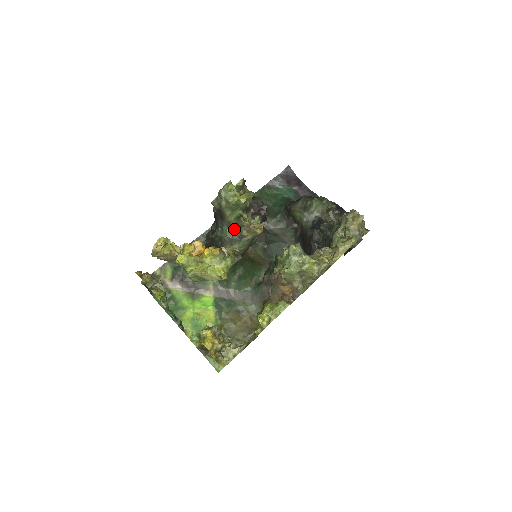
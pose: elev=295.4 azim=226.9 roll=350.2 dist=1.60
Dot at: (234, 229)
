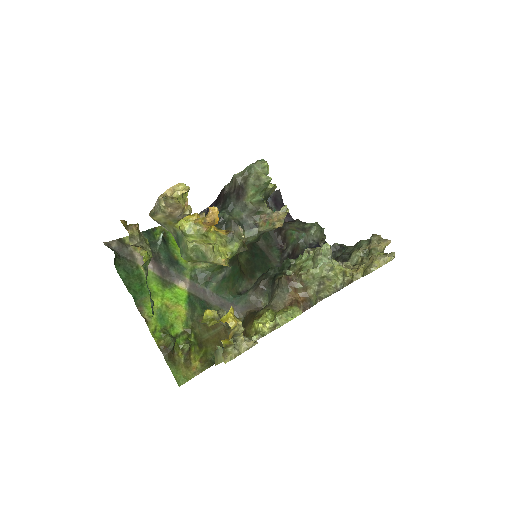
Dot at: (249, 214)
